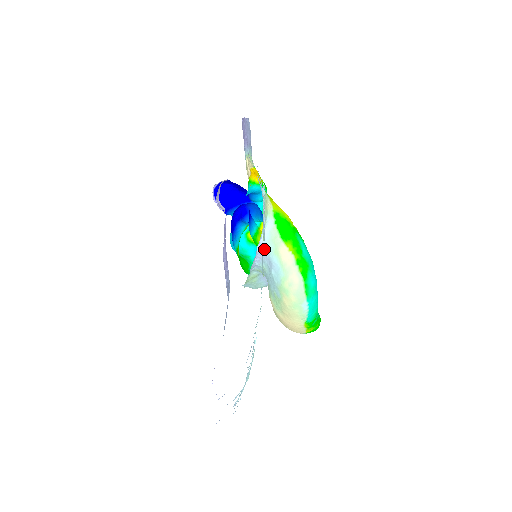
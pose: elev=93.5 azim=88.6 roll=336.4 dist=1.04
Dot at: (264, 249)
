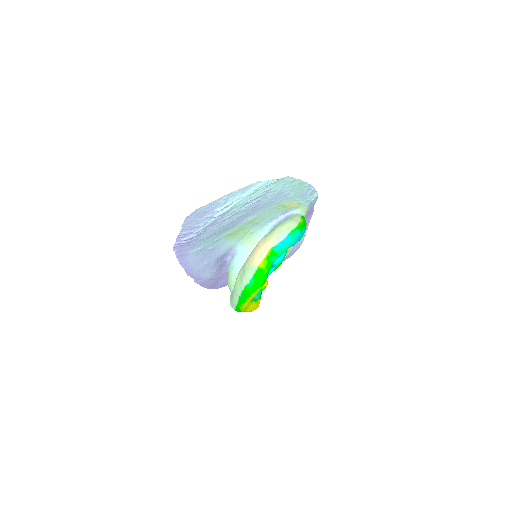
Dot at: (306, 185)
